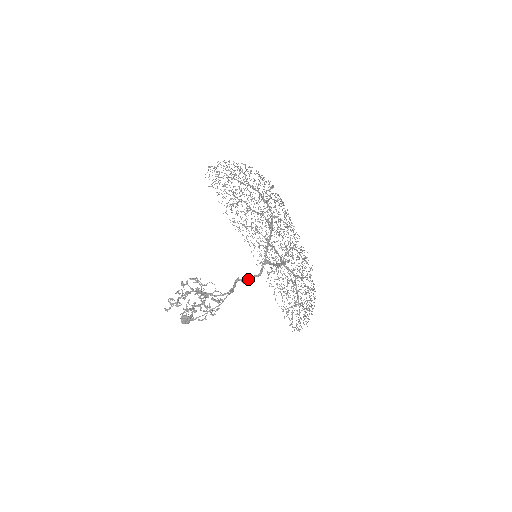
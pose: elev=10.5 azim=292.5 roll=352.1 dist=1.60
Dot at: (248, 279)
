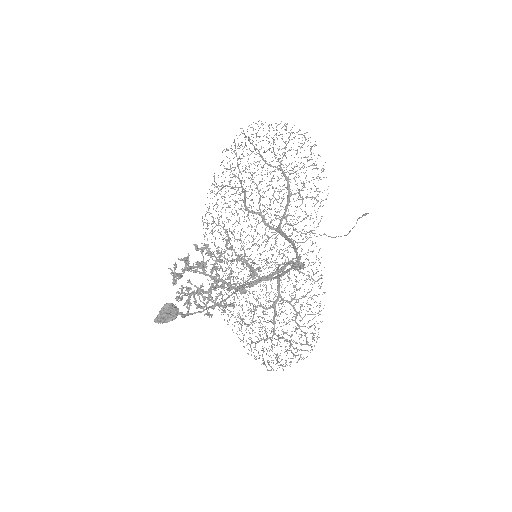
Dot at: (298, 266)
